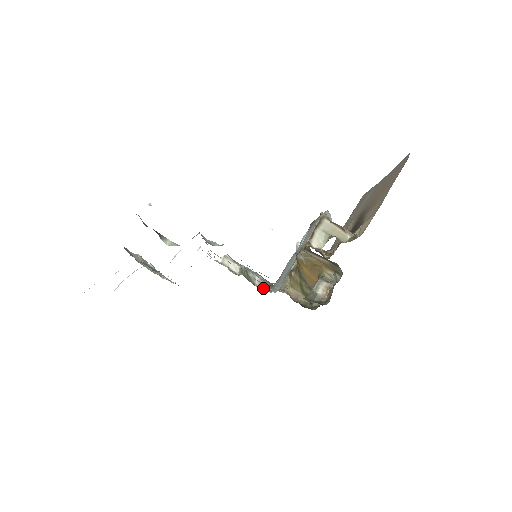
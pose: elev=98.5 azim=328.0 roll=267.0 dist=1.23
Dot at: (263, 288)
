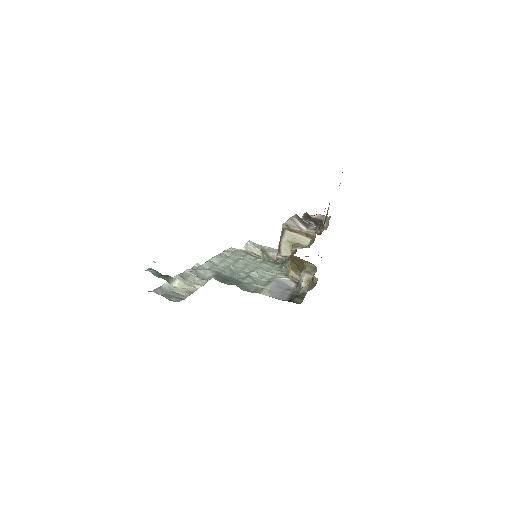
Dot at: (282, 264)
